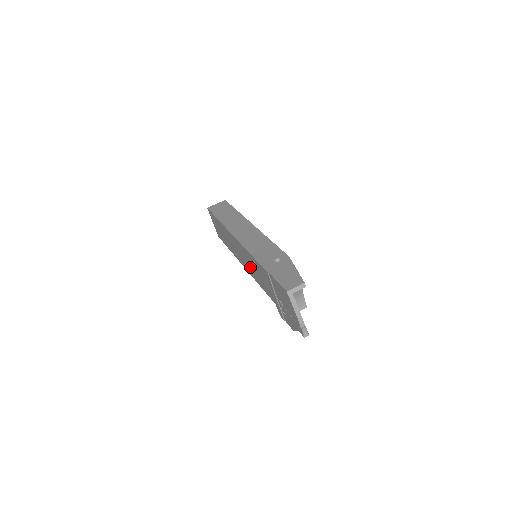
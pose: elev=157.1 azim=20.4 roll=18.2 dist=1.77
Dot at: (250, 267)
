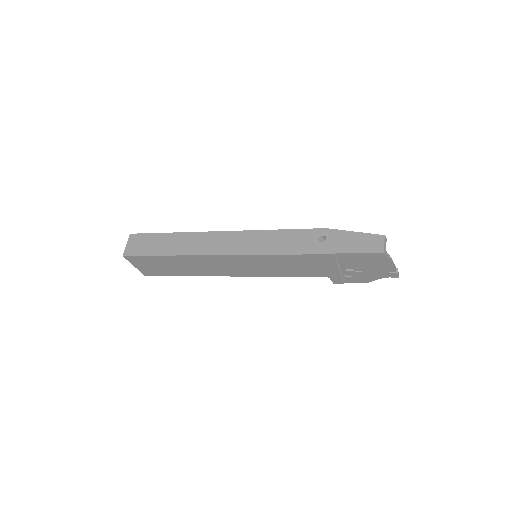
Dot at: (265, 269)
